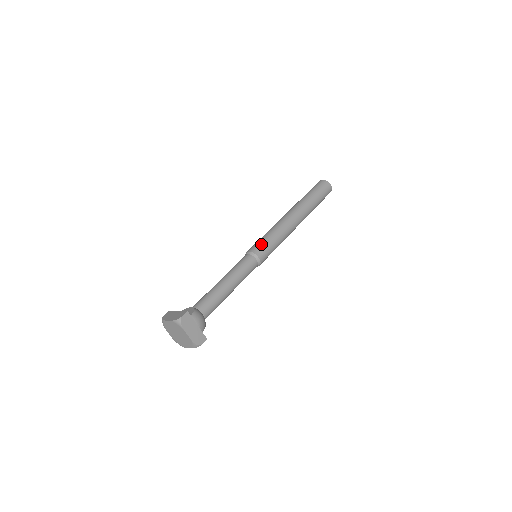
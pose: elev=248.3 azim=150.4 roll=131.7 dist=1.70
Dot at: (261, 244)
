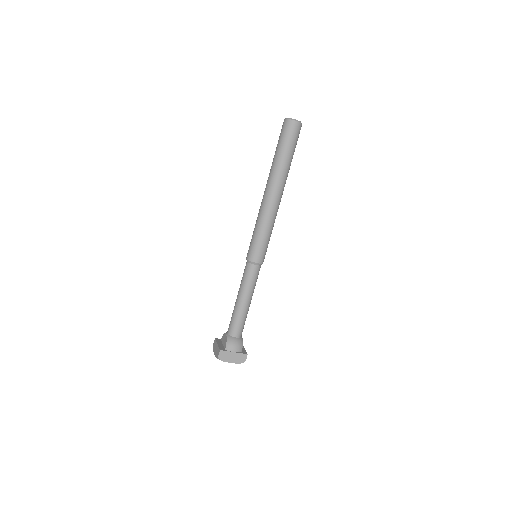
Dot at: (253, 248)
